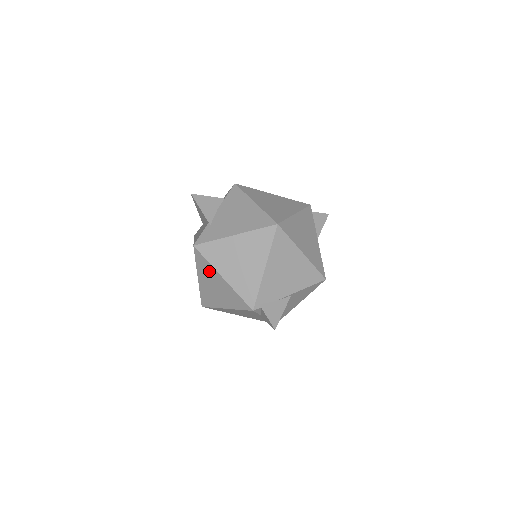
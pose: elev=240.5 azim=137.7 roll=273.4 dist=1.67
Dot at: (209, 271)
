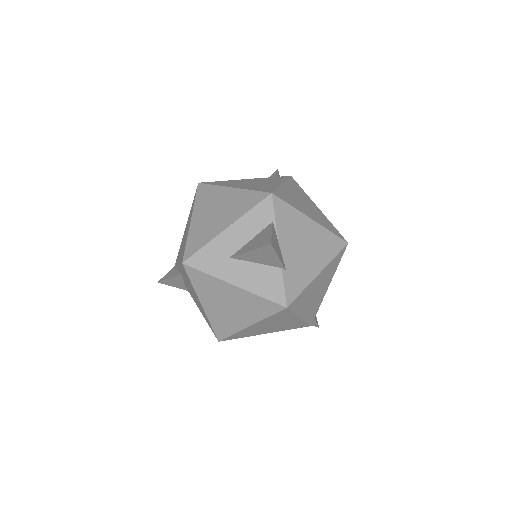
Dot at: (283, 318)
